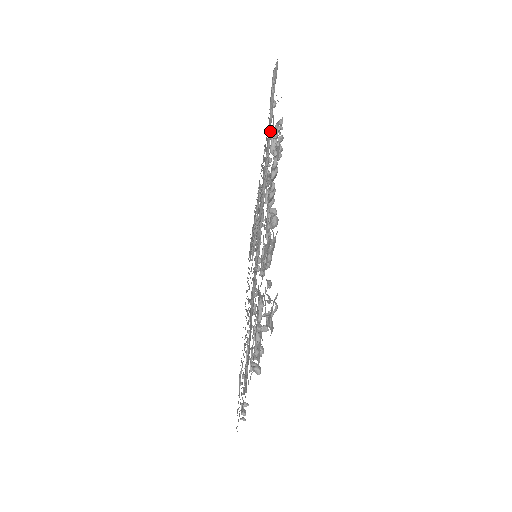
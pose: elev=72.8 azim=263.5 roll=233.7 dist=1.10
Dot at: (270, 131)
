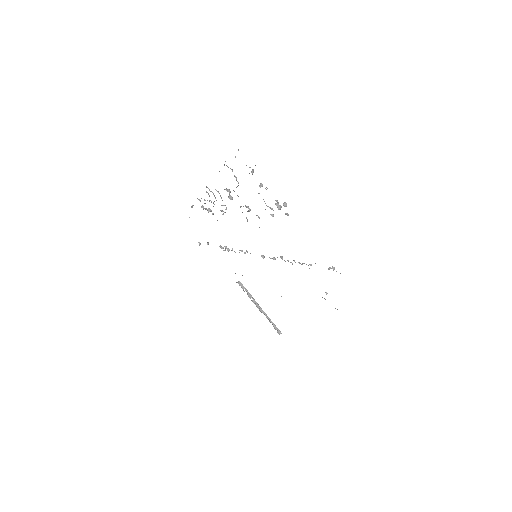
Dot at: occluded
